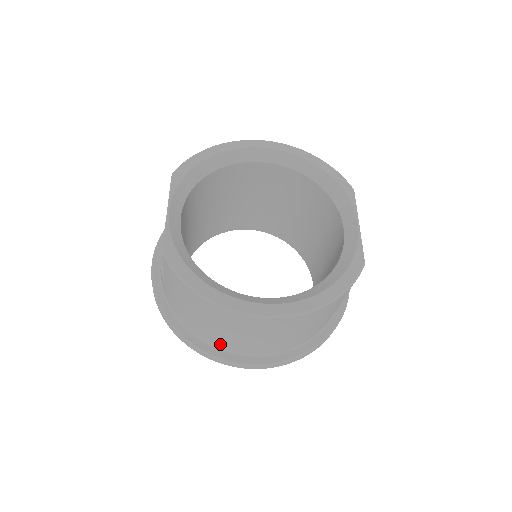
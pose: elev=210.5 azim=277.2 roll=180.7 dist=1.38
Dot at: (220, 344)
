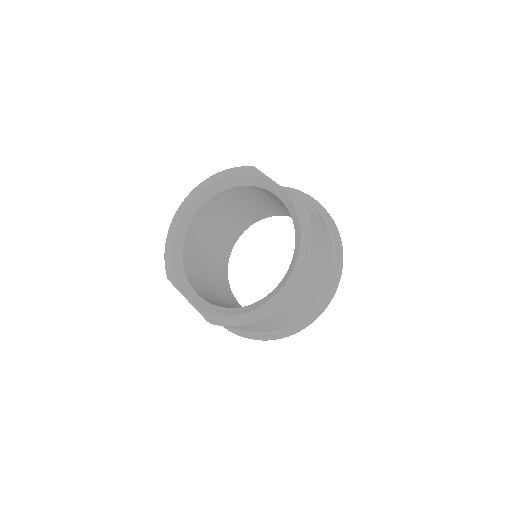
Dot at: (293, 321)
